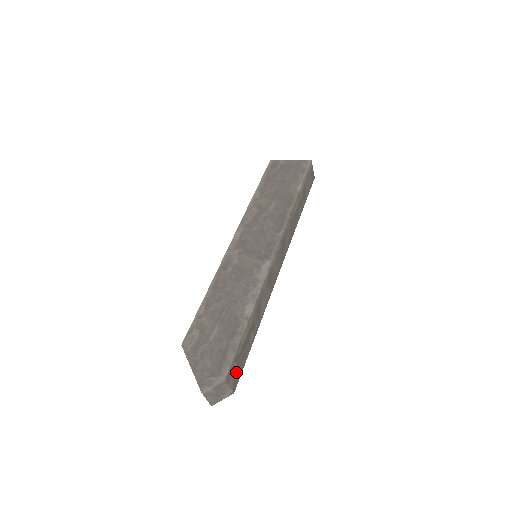
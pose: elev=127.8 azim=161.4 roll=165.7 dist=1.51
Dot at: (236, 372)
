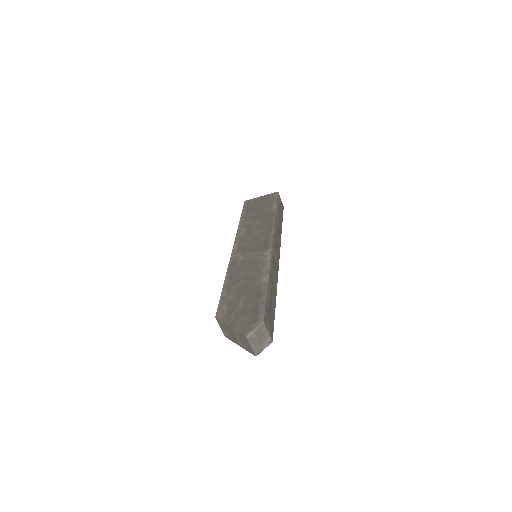
Dot at: (269, 323)
